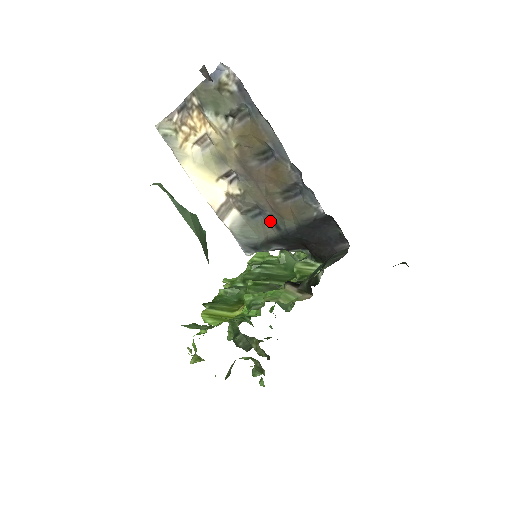
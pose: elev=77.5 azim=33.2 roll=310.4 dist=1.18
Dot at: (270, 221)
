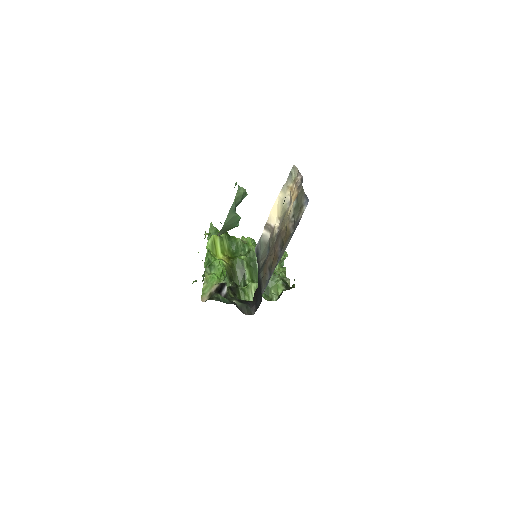
Dot at: (265, 261)
